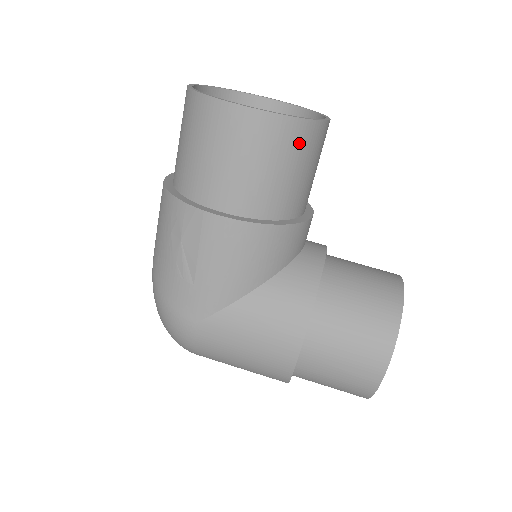
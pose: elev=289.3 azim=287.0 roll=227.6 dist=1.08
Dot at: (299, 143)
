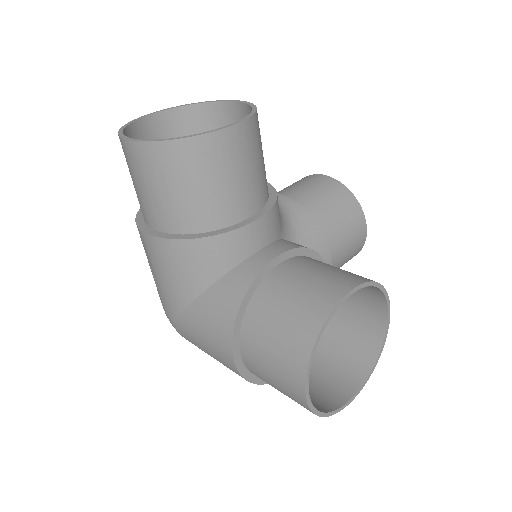
Dot at: (184, 162)
